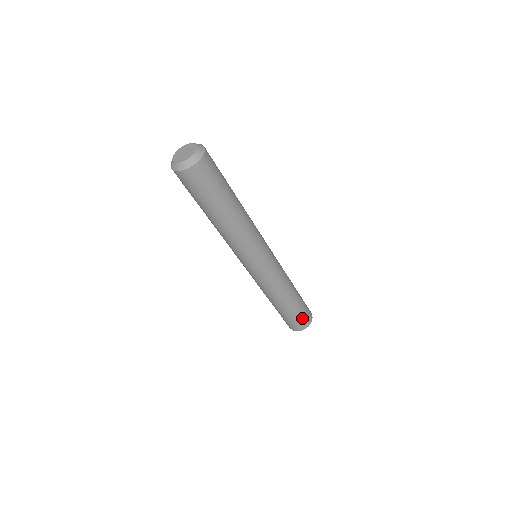
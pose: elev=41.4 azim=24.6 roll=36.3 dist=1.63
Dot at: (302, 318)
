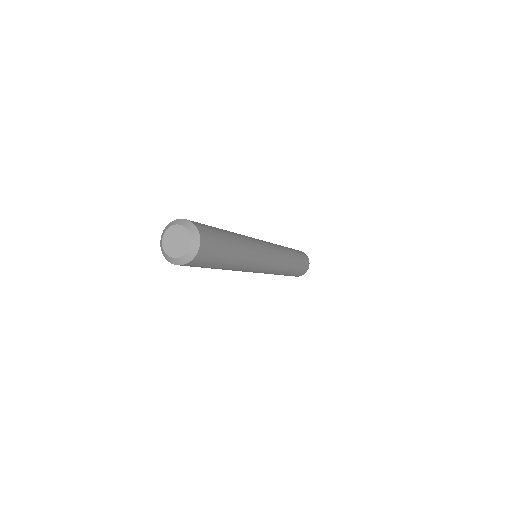
Dot at: (300, 272)
